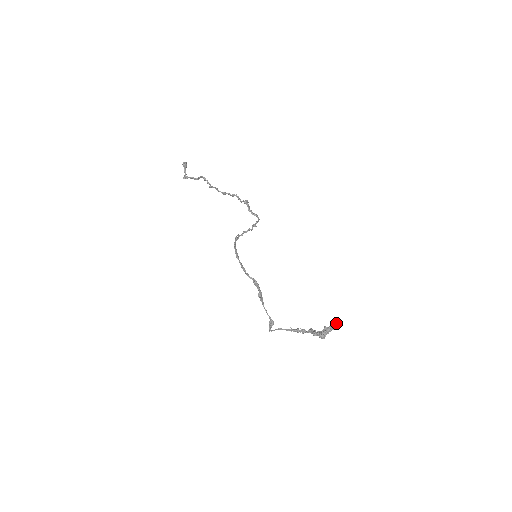
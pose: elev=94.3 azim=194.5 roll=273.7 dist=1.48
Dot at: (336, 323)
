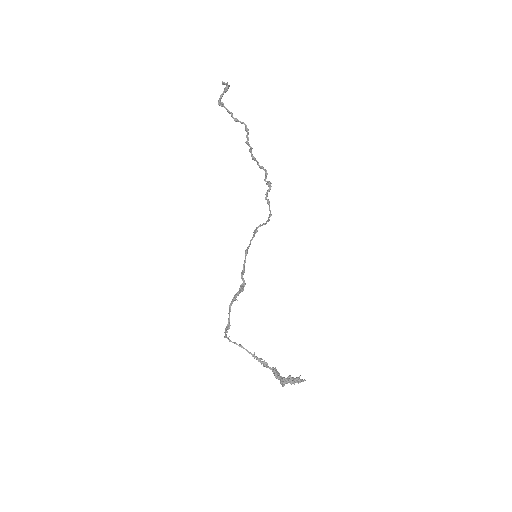
Dot at: (304, 380)
